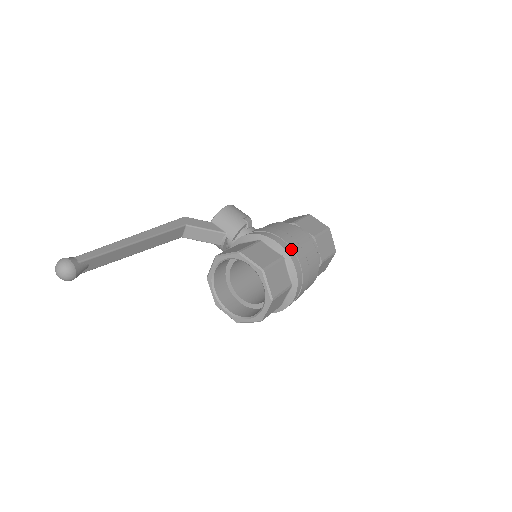
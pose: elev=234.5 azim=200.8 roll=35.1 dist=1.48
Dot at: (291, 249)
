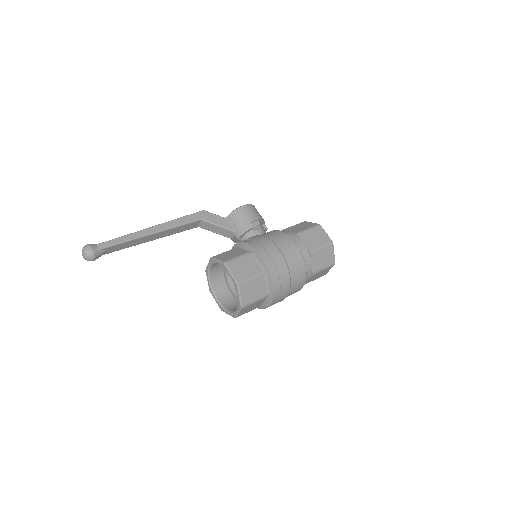
Dot at: (275, 266)
